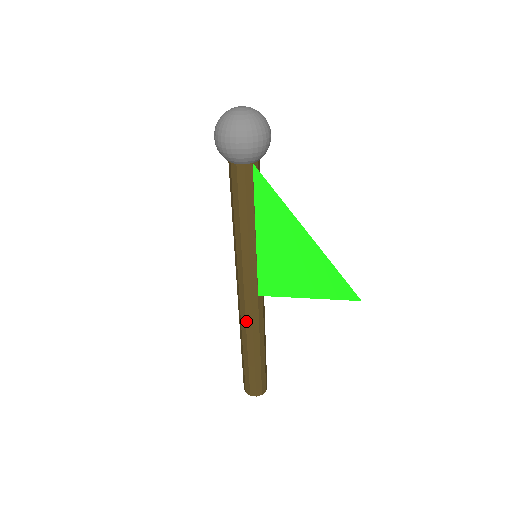
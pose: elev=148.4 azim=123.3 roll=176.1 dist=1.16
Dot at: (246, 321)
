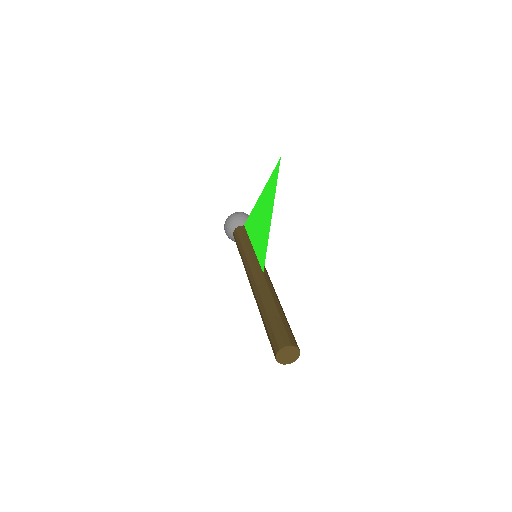
Dot at: (258, 291)
